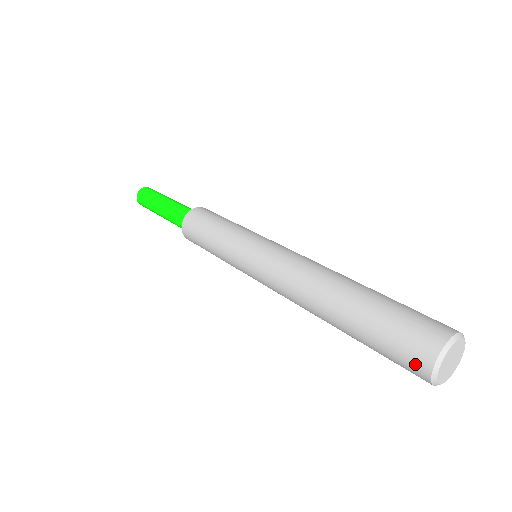
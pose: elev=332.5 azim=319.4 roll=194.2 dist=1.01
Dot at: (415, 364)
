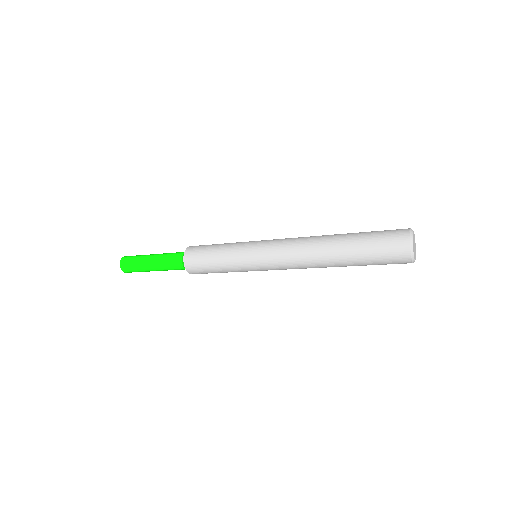
Dot at: (400, 256)
